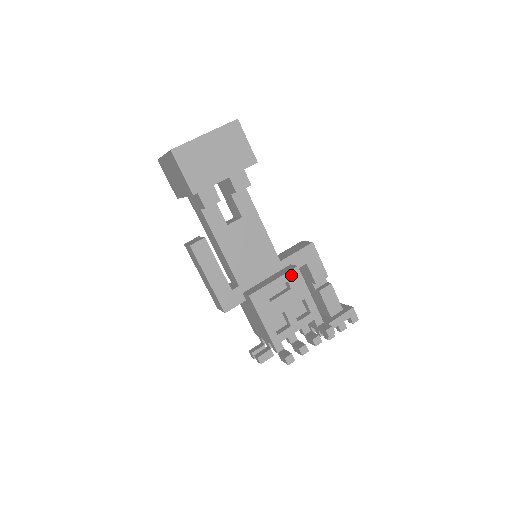
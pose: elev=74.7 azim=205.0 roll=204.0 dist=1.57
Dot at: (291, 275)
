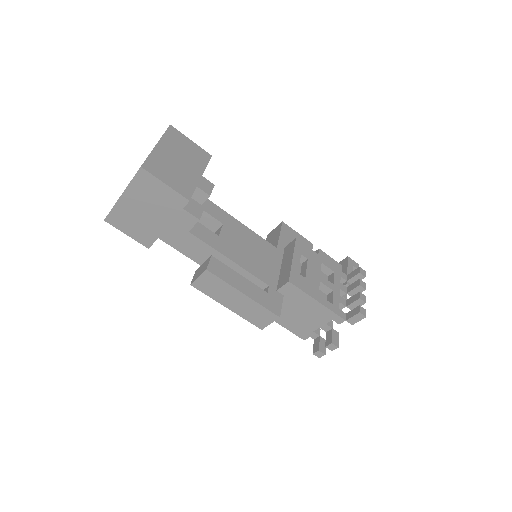
Dot at: (298, 248)
